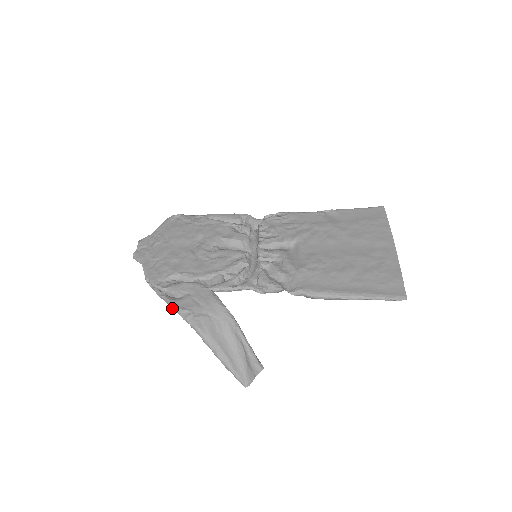
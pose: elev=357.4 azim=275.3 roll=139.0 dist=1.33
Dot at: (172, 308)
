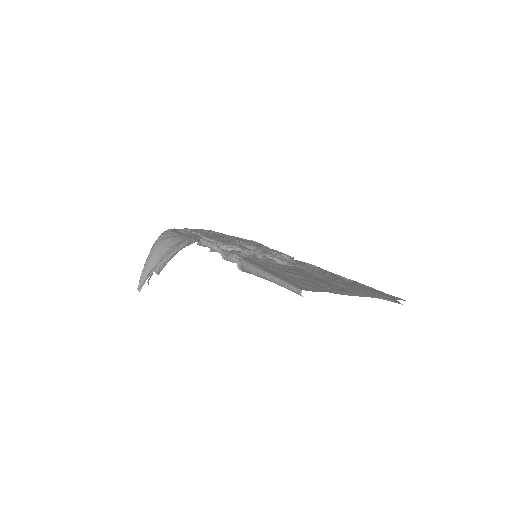
Dot at: occluded
